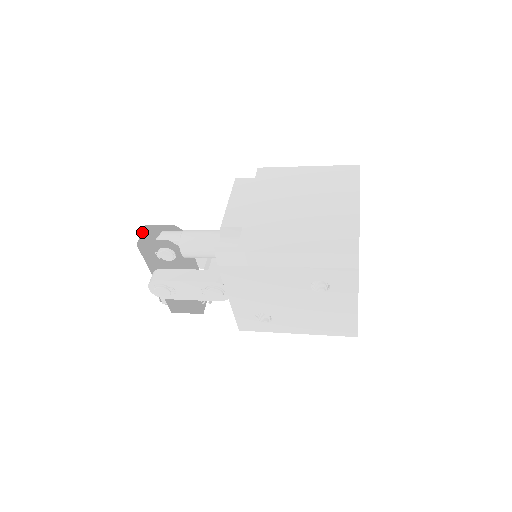
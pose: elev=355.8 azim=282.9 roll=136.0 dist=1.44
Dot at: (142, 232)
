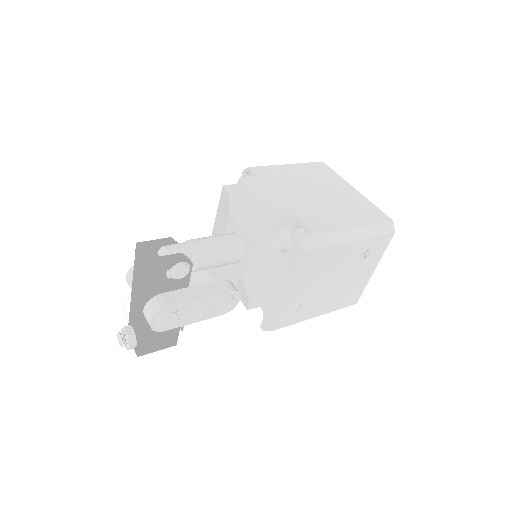
Dot at: (141, 251)
